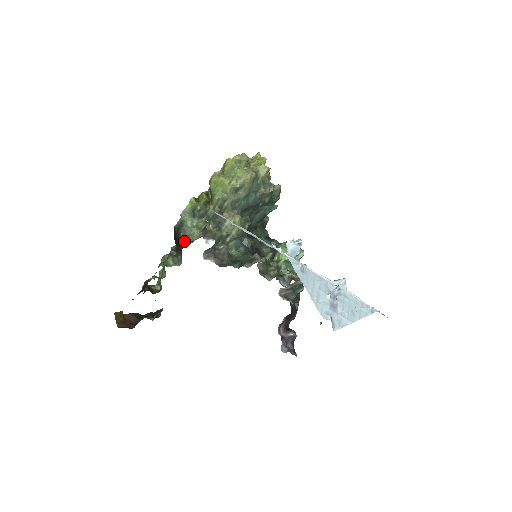
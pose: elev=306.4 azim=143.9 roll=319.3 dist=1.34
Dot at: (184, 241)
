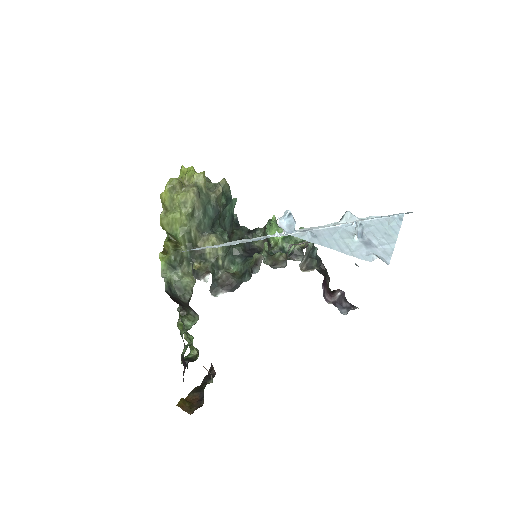
Dot at: (184, 296)
